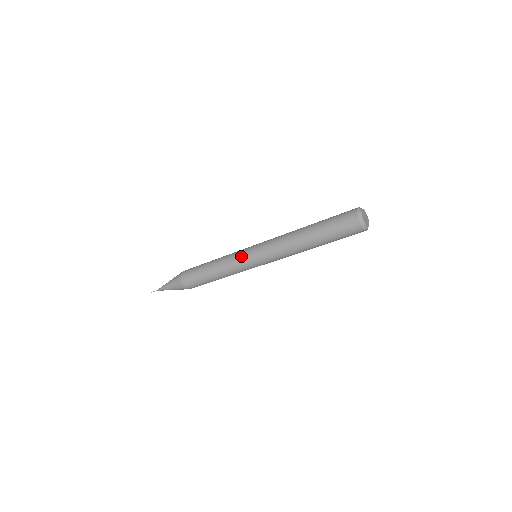
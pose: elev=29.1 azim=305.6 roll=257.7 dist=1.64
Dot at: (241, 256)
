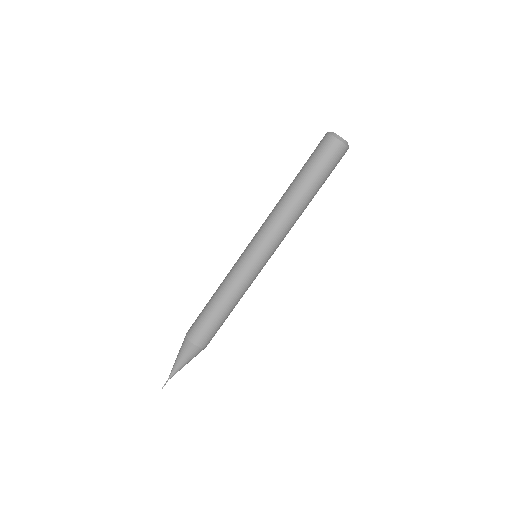
Dot at: occluded
